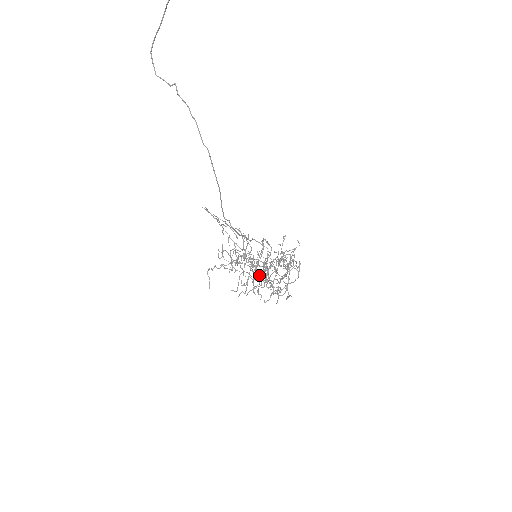
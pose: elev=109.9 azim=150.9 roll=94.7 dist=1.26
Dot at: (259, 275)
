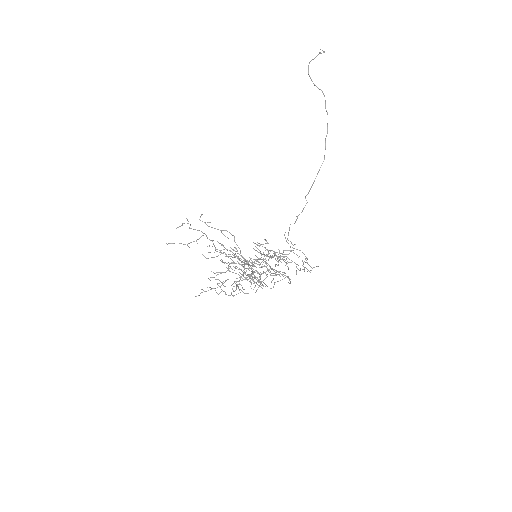
Dot at: (254, 276)
